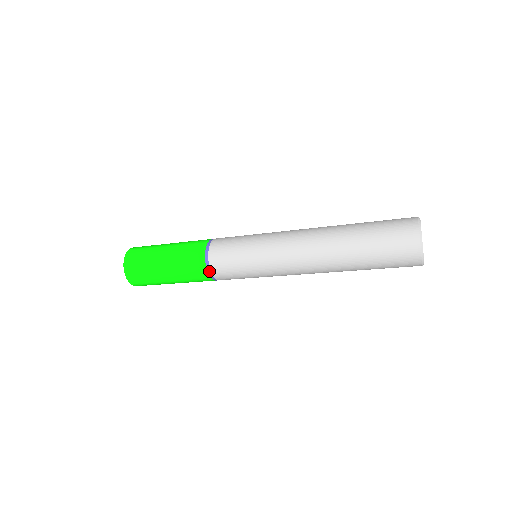
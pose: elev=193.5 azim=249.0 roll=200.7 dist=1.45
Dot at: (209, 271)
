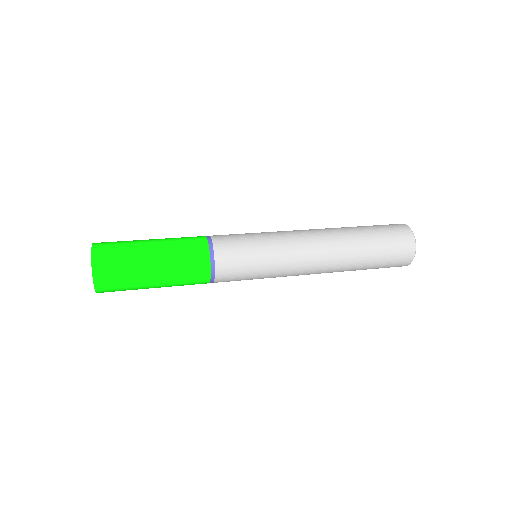
Dot at: occluded
